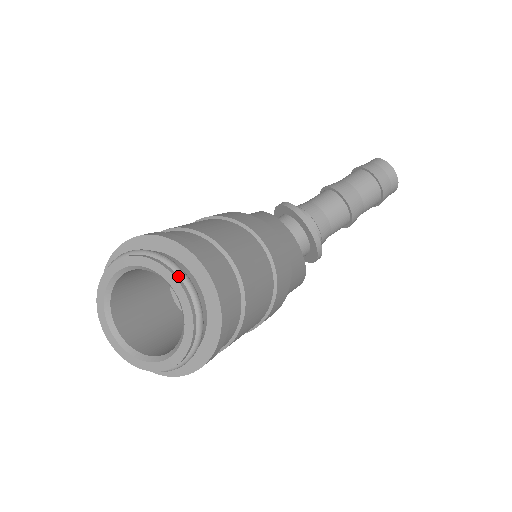
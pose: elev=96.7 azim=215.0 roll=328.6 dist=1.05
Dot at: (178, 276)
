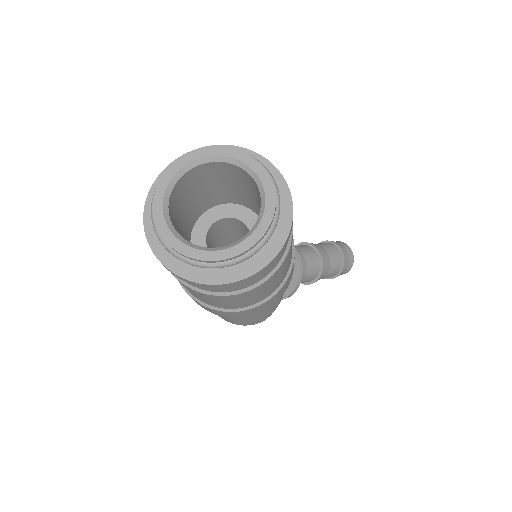
Dot at: (267, 173)
